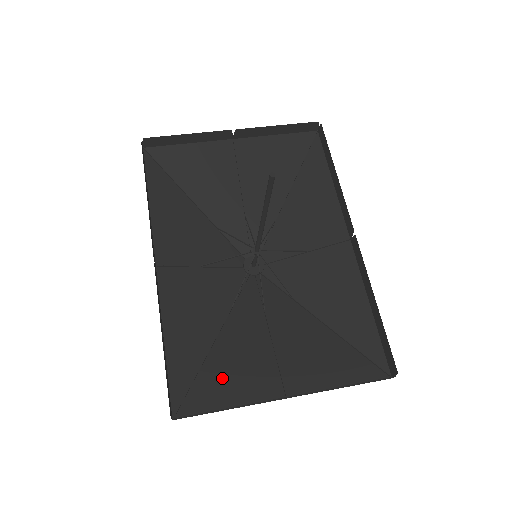
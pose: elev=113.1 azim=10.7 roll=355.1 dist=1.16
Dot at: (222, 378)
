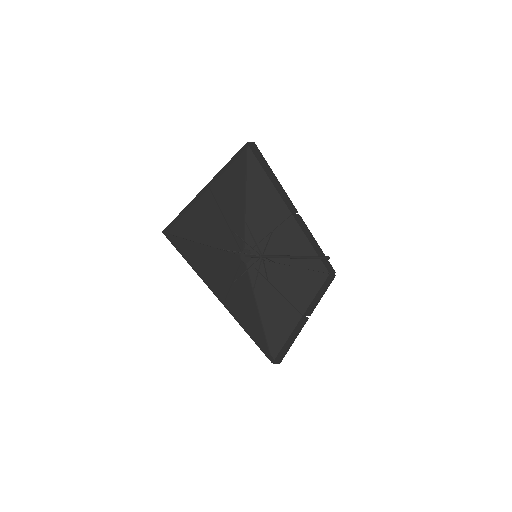
Dot at: (275, 329)
